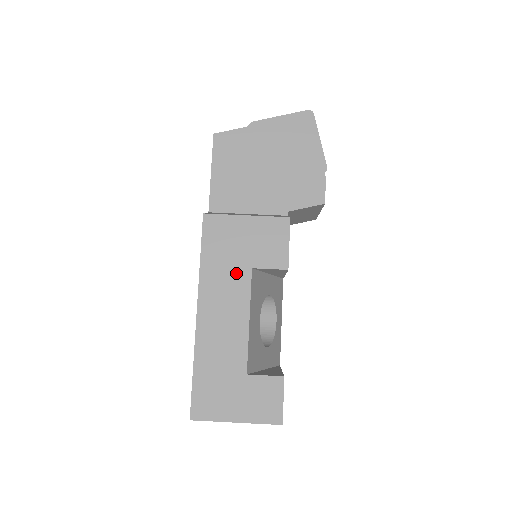
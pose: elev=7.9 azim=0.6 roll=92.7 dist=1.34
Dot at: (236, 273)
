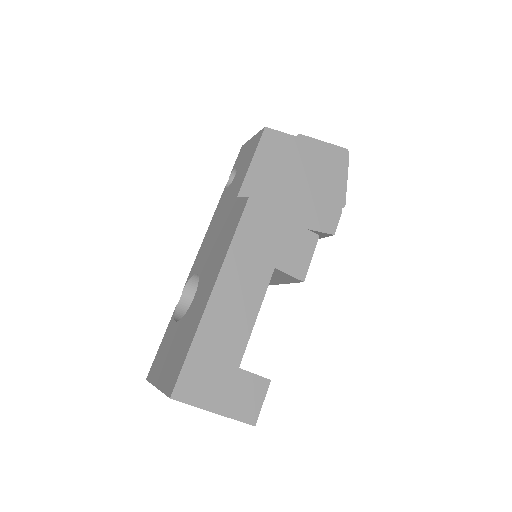
Dot at: (260, 267)
